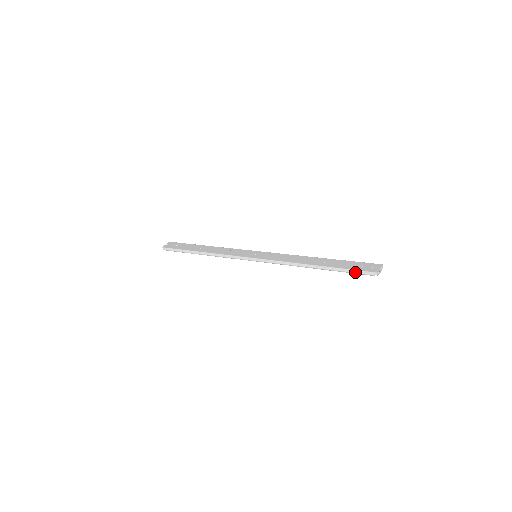
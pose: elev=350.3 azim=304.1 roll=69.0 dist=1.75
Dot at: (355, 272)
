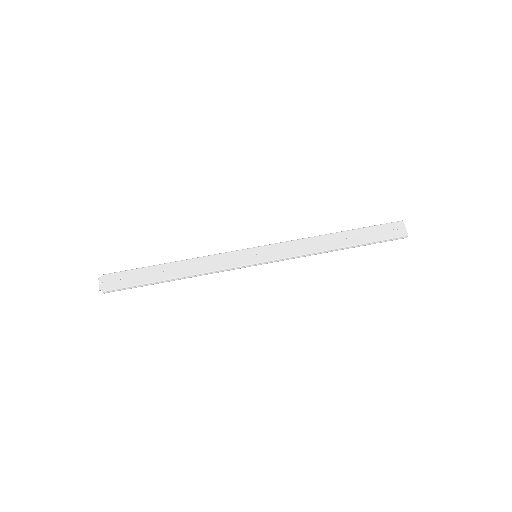
Dot at: (386, 241)
